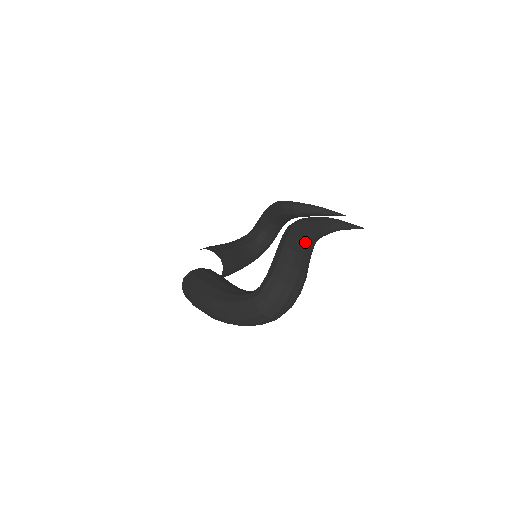
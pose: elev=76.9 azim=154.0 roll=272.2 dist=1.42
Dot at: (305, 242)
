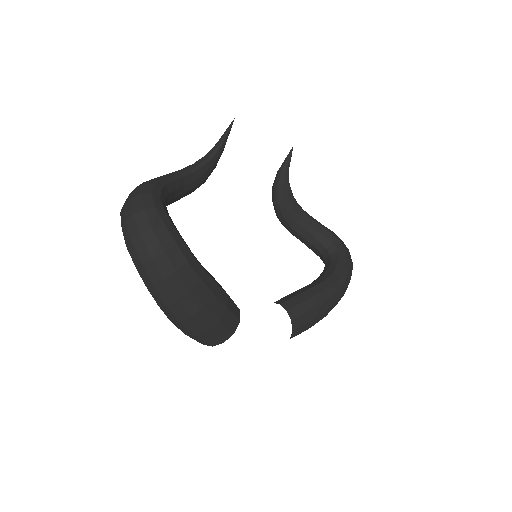
Dot at: occluded
